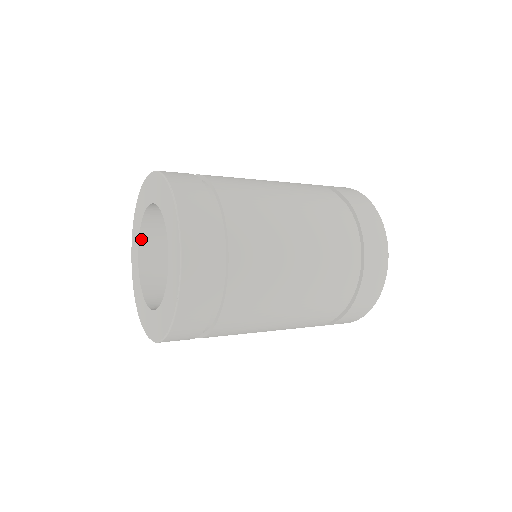
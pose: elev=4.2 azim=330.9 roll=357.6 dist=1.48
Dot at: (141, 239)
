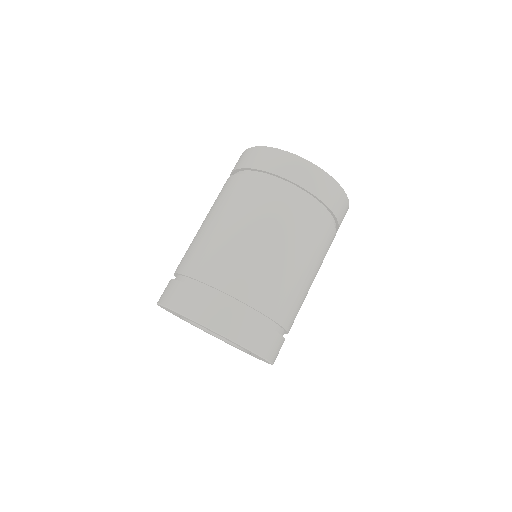
Dot at: (225, 339)
